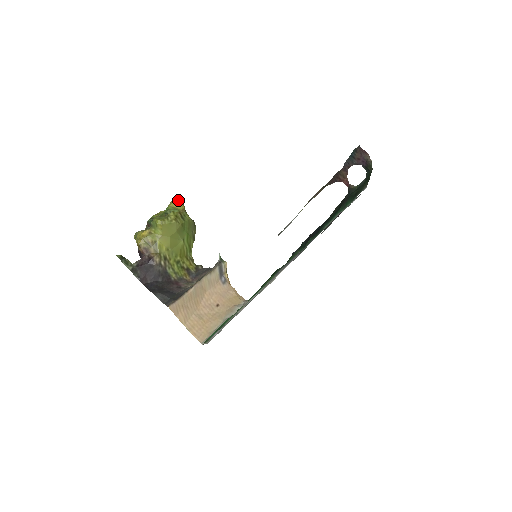
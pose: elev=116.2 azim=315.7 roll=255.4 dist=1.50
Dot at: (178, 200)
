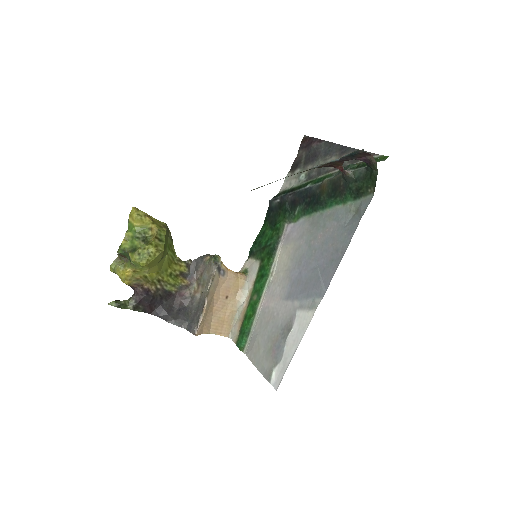
Dot at: (139, 213)
